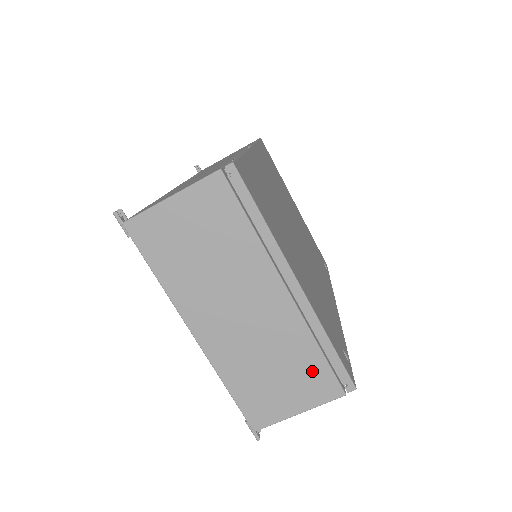
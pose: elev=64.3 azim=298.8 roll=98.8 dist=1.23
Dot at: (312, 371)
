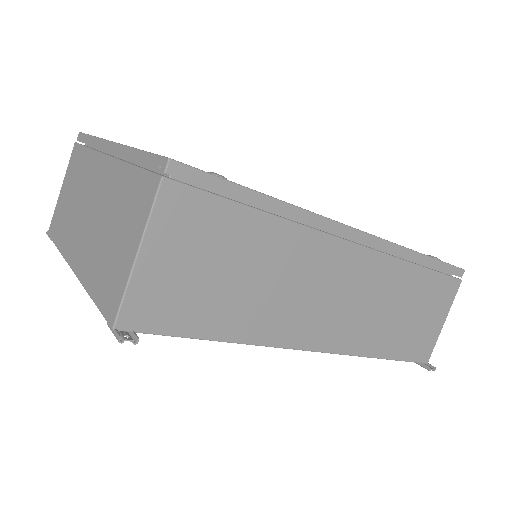
Dot at: (133, 193)
